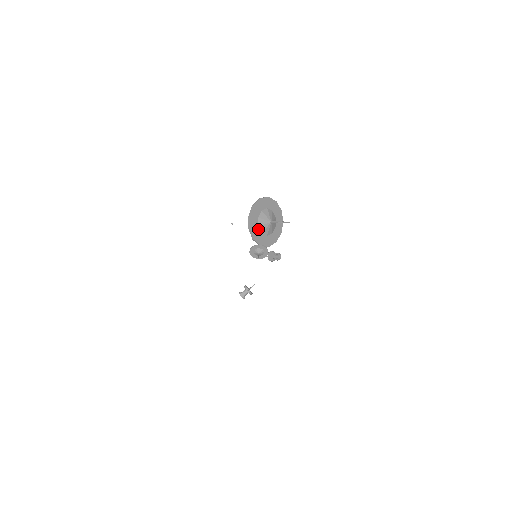
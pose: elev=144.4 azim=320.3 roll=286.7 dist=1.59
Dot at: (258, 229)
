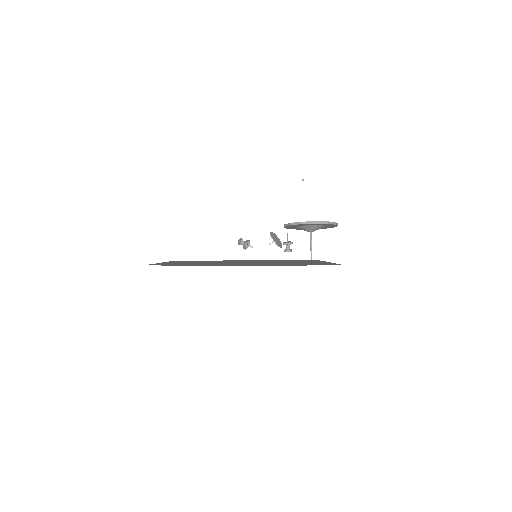
Dot at: (295, 227)
